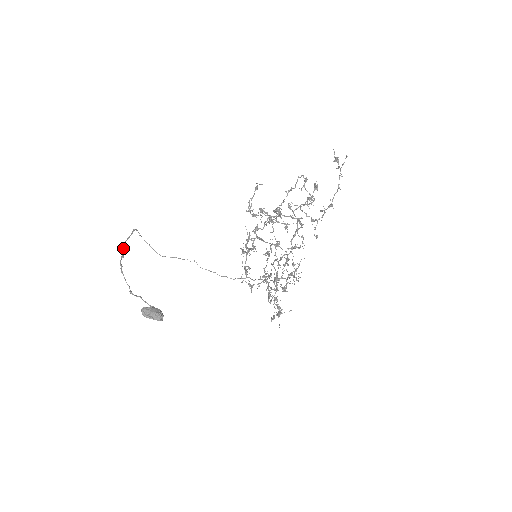
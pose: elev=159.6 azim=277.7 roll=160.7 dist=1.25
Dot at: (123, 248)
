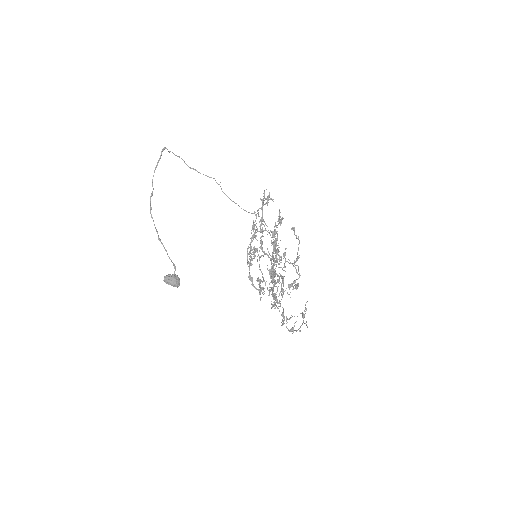
Dot at: (152, 183)
